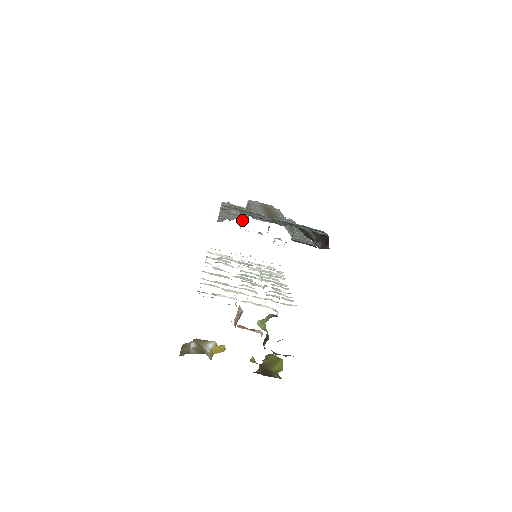
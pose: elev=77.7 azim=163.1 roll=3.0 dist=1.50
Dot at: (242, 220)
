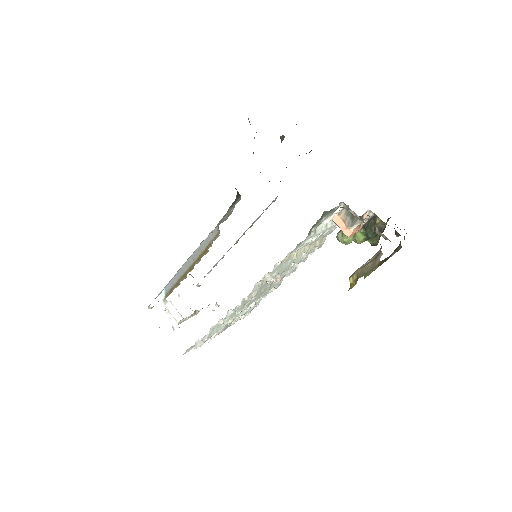
Dot at: (174, 311)
